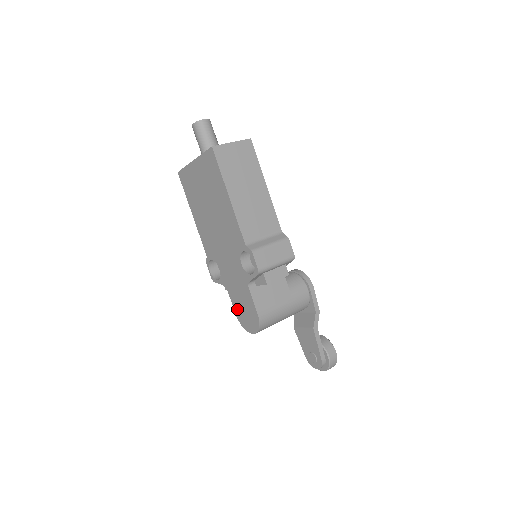
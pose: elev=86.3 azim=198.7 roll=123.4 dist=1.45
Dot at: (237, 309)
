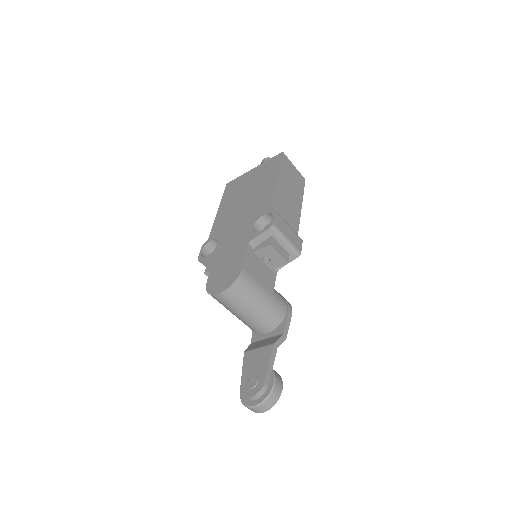
Dot at: (214, 275)
